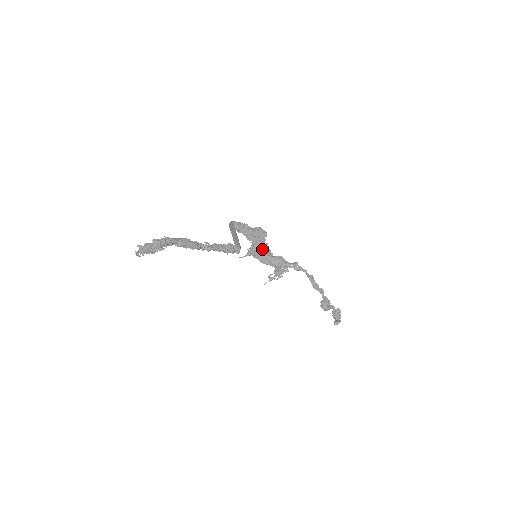
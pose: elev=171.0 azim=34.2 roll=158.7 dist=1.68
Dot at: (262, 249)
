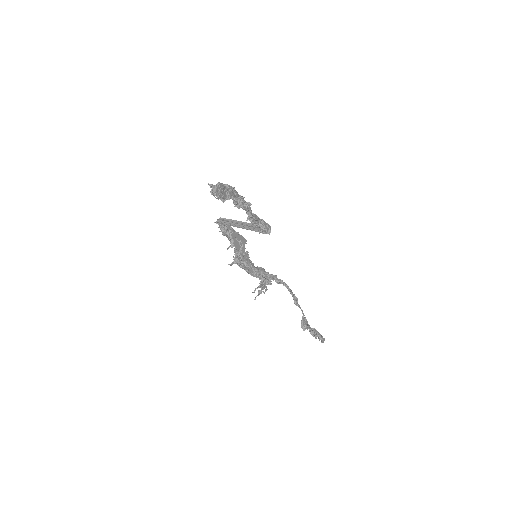
Dot at: (245, 257)
